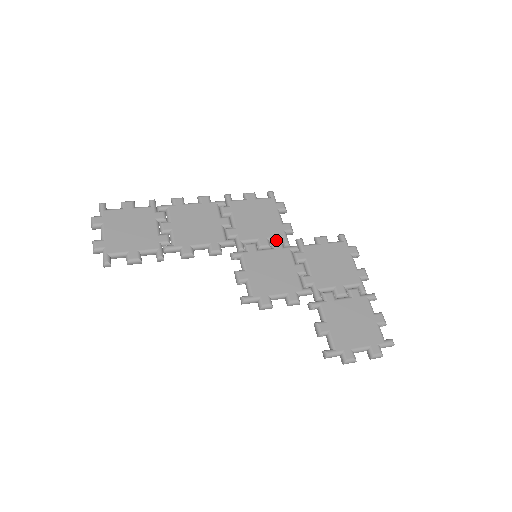
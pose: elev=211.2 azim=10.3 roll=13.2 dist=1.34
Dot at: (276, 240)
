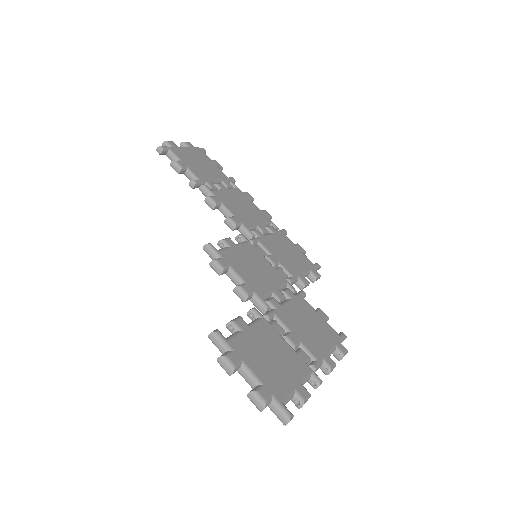
Dot at: (284, 272)
